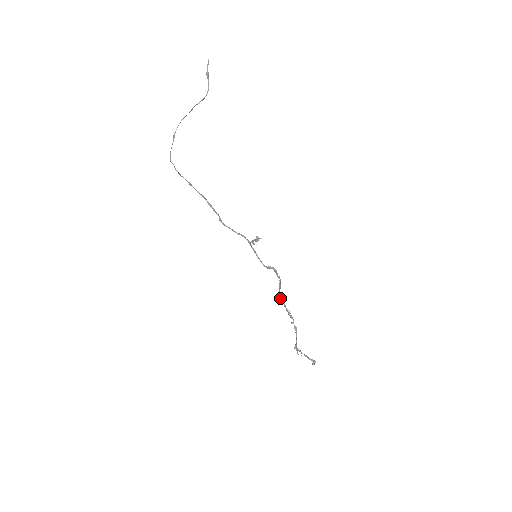
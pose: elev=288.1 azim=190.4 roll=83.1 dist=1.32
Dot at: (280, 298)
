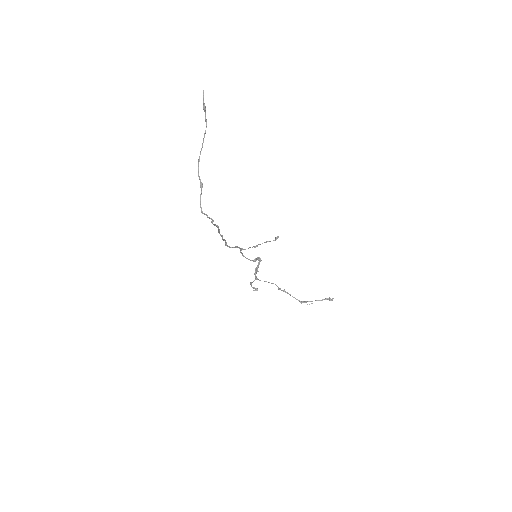
Dot at: occluded
